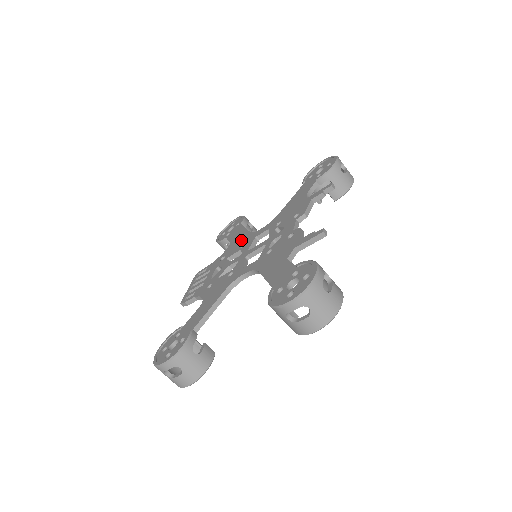
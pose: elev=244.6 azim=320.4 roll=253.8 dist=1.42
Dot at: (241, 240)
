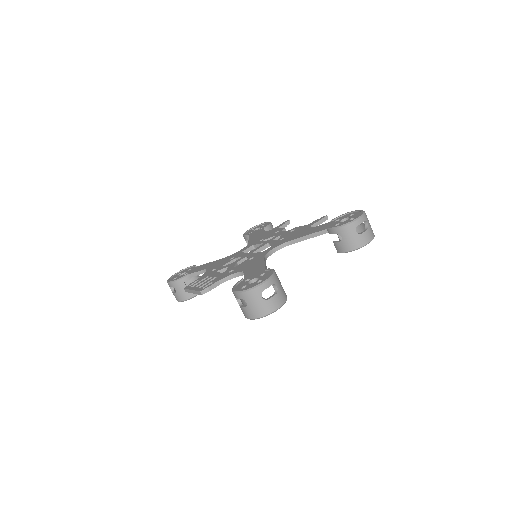
Dot at: (222, 261)
